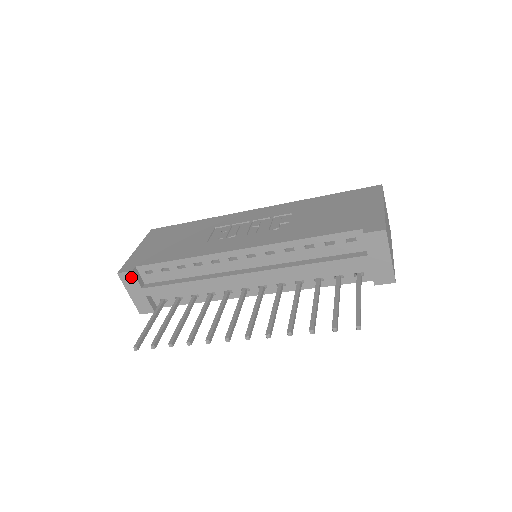
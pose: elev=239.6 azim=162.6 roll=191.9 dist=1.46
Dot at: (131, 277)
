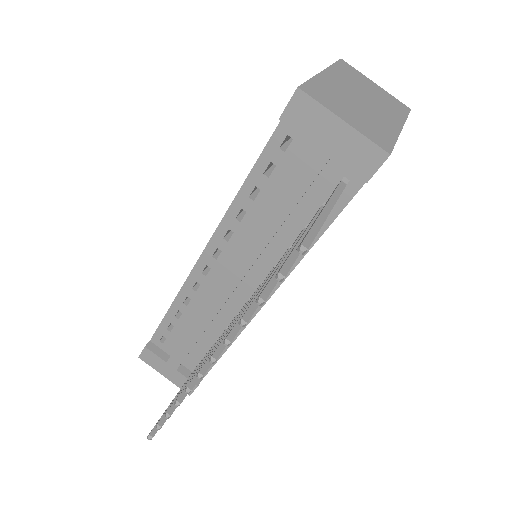
Dot at: (150, 354)
